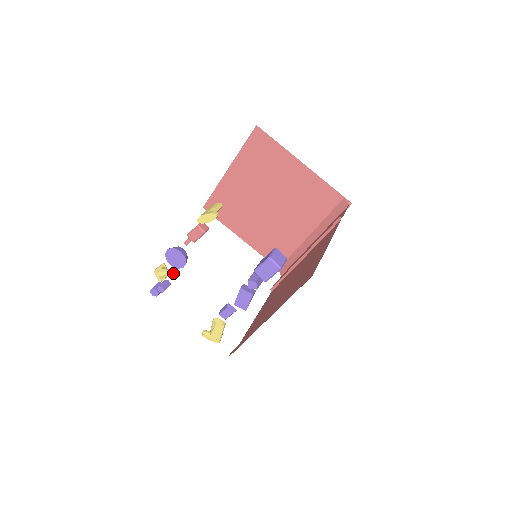
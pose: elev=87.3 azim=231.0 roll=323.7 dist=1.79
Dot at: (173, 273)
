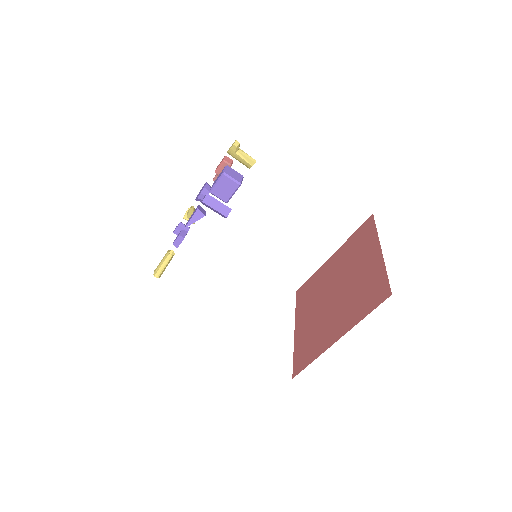
Dot at: (192, 206)
